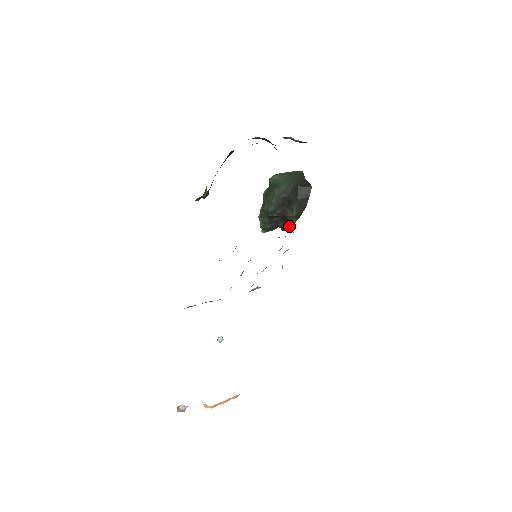
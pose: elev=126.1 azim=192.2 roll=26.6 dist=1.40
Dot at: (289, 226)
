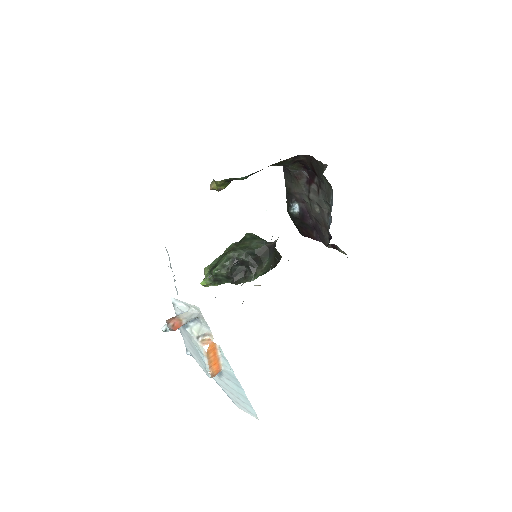
Dot at: (248, 279)
